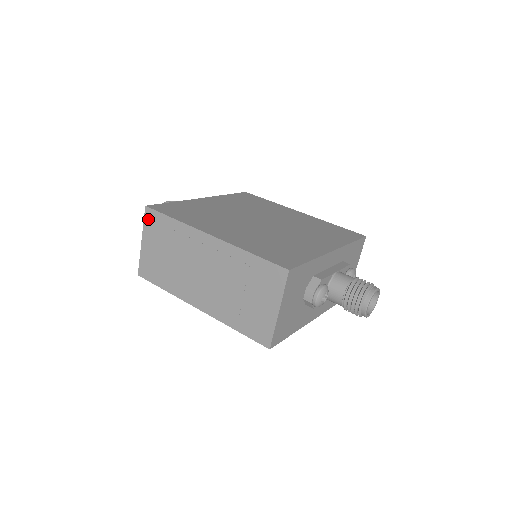
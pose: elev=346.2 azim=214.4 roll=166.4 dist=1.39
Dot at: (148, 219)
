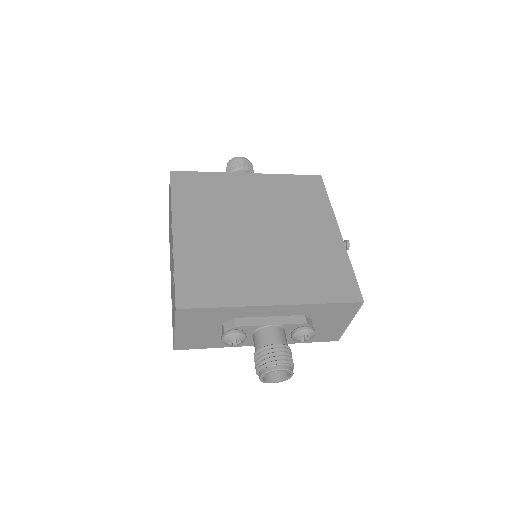
Dot at: occluded
